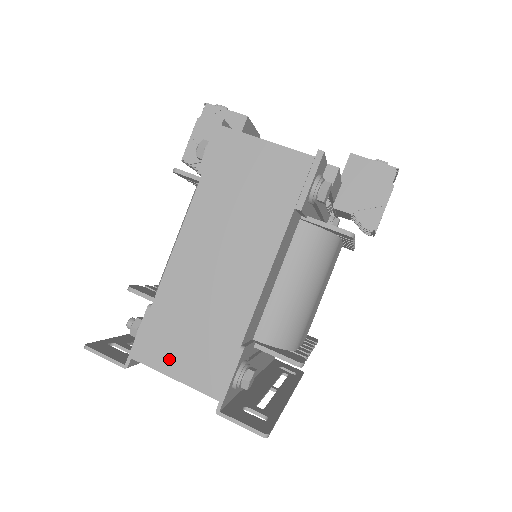
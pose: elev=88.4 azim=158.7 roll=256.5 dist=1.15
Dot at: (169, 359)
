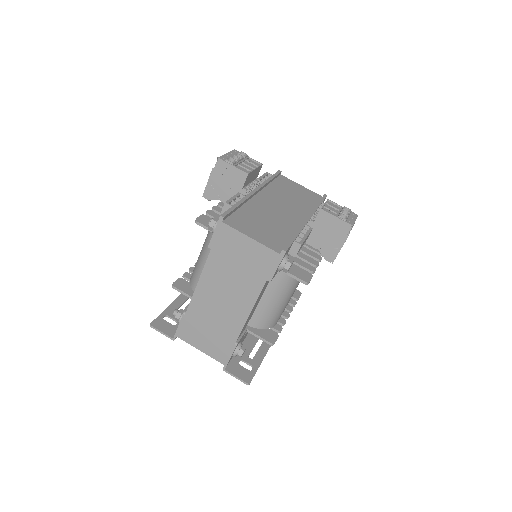
Dot at: (197, 341)
